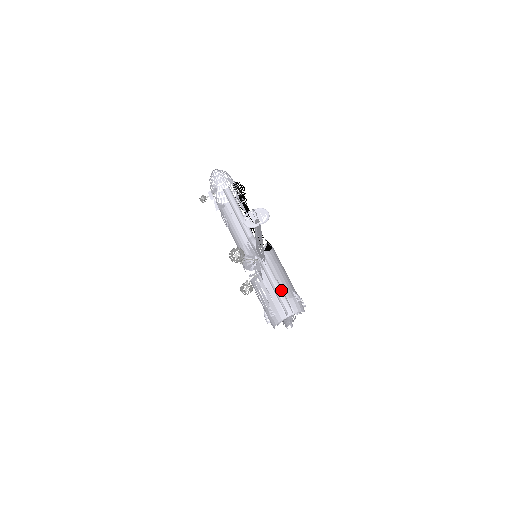
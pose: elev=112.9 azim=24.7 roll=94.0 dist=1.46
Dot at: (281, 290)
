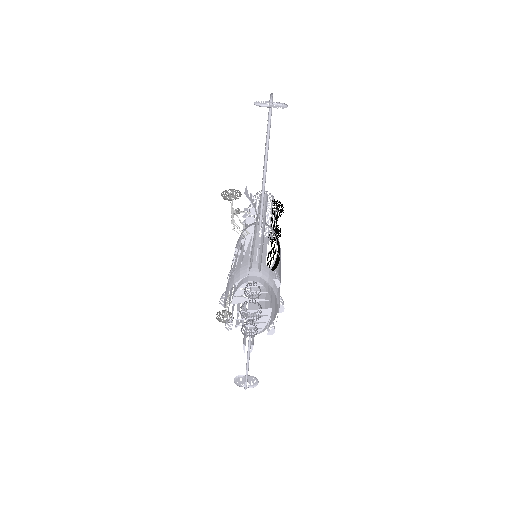
Dot at: (260, 250)
